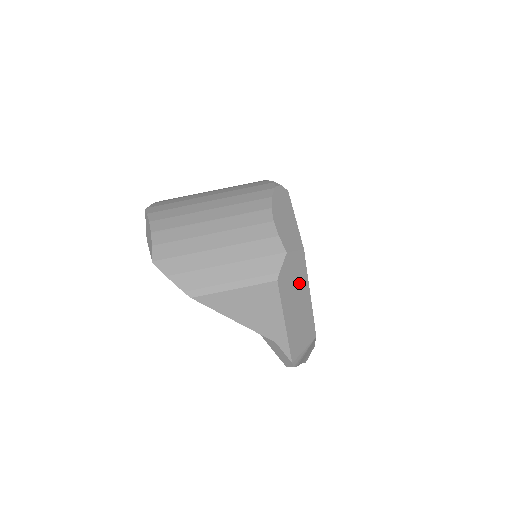
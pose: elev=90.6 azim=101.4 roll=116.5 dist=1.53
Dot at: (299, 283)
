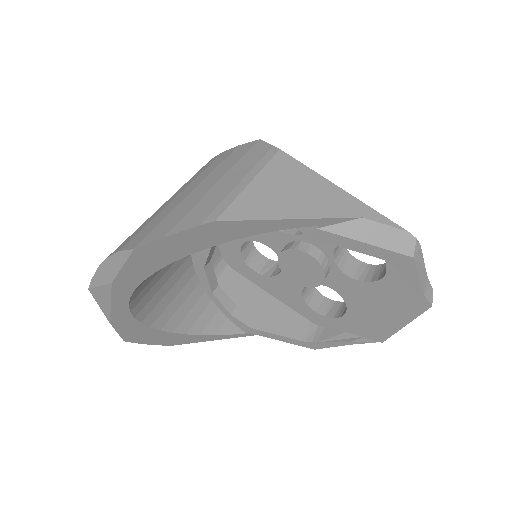
Dot at: occluded
